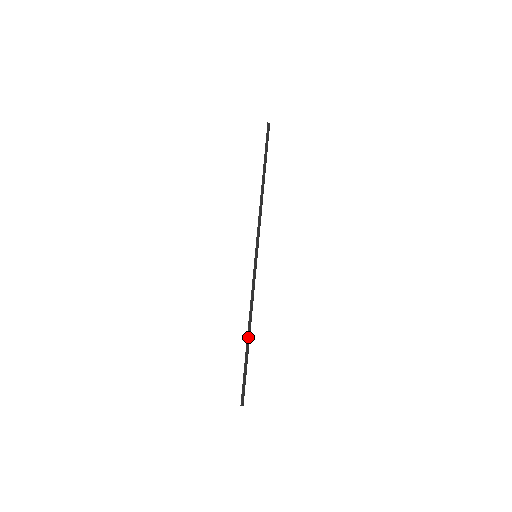
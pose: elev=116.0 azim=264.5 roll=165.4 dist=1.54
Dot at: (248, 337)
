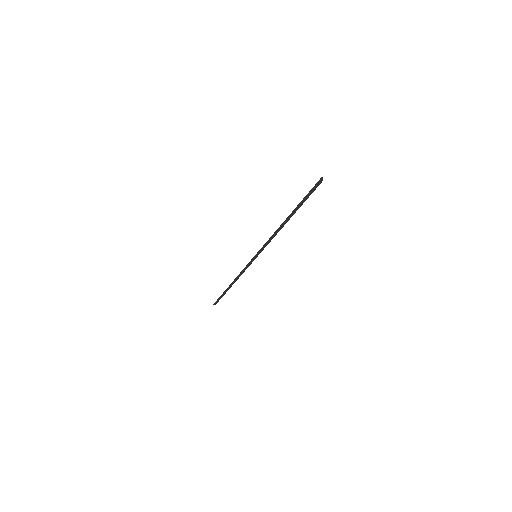
Dot at: (230, 286)
